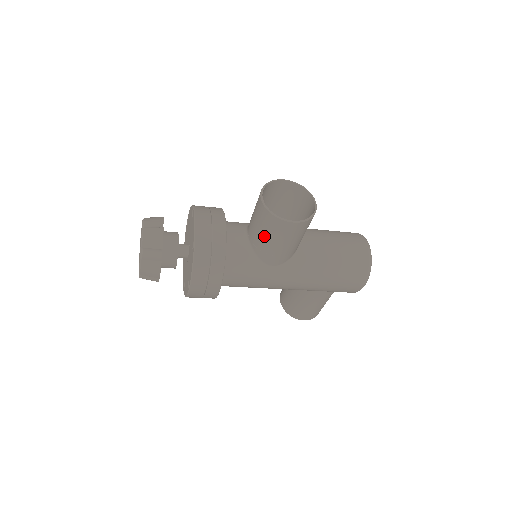
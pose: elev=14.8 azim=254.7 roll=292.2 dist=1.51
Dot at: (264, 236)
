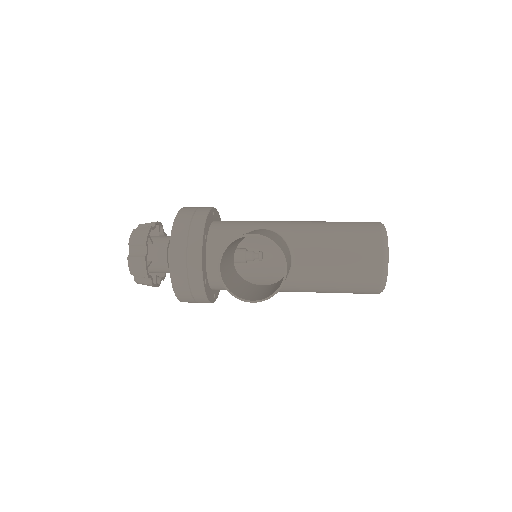
Dot at: occluded
